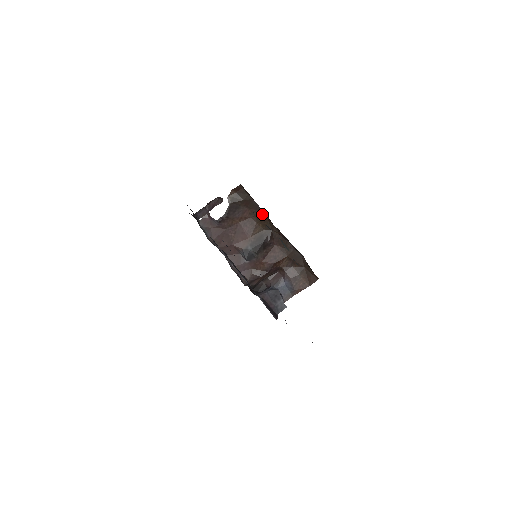
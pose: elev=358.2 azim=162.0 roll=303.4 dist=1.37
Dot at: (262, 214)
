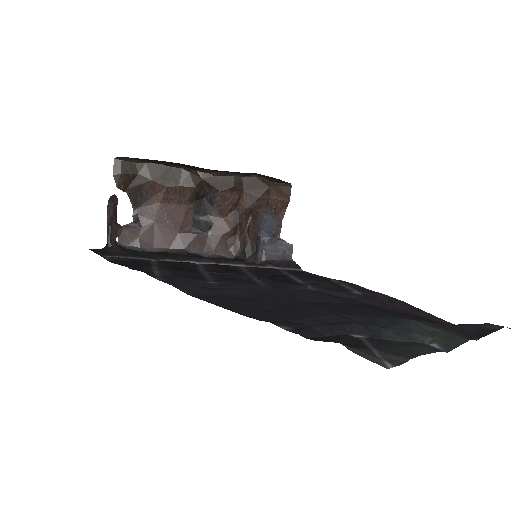
Dot at: (174, 171)
